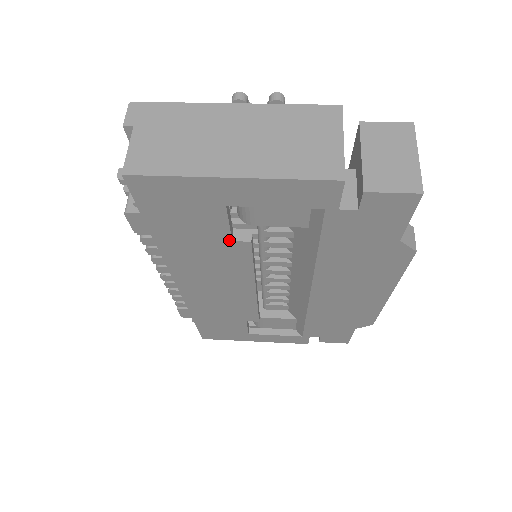
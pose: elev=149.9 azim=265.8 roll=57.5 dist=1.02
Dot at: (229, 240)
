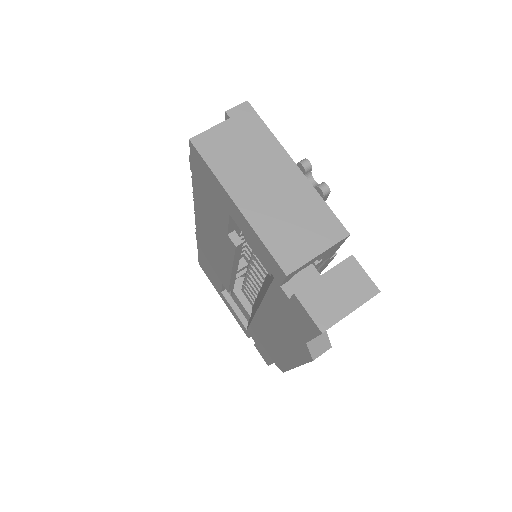
Dot at: (226, 232)
